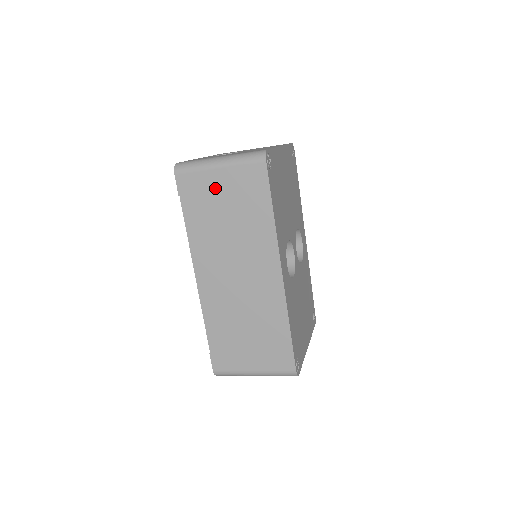
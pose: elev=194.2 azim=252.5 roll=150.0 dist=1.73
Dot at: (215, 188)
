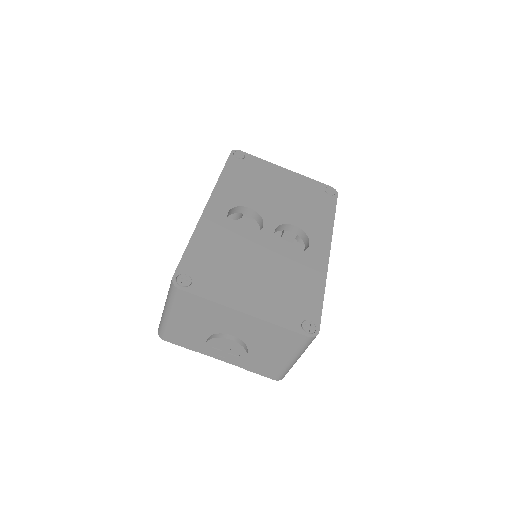
Dot at: occluded
